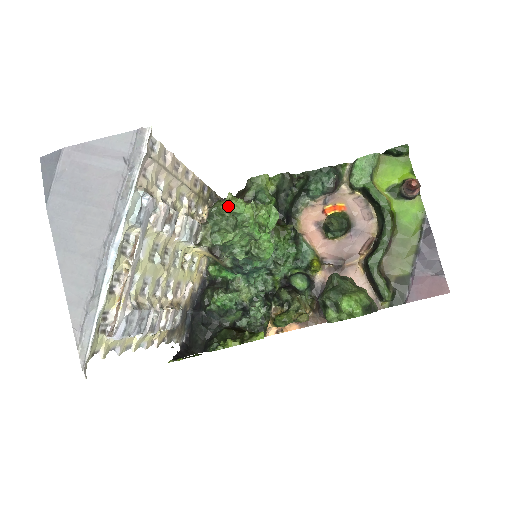
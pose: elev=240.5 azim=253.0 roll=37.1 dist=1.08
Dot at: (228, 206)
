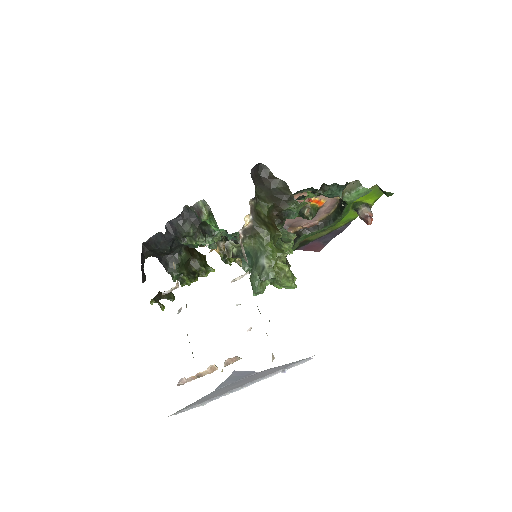
Dot at: (284, 284)
